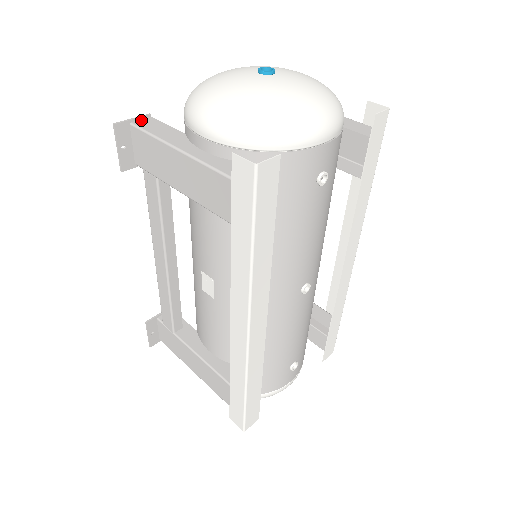
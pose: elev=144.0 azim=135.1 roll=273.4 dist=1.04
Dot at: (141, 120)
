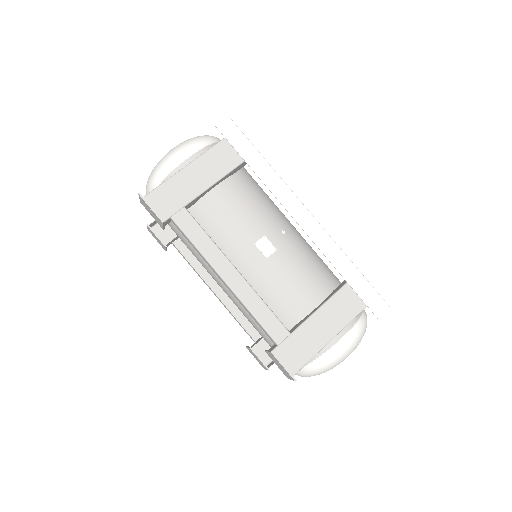
Dot at: occluded
